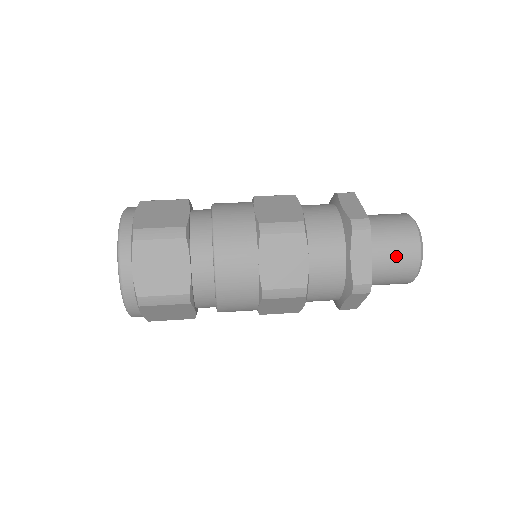
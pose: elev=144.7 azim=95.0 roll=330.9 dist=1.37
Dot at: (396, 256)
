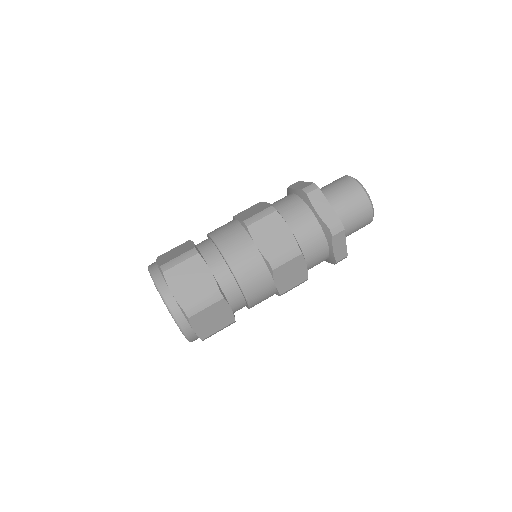
Dot at: (349, 200)
